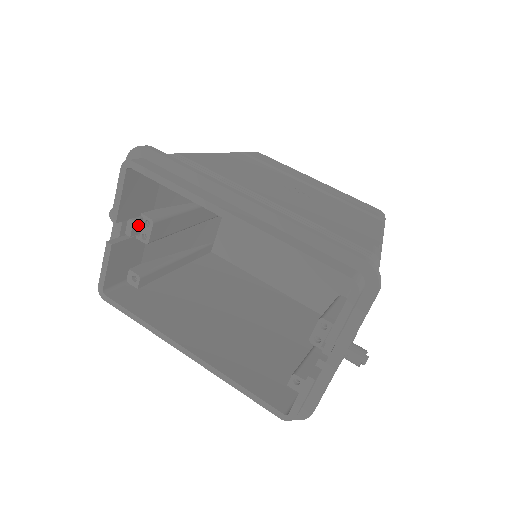
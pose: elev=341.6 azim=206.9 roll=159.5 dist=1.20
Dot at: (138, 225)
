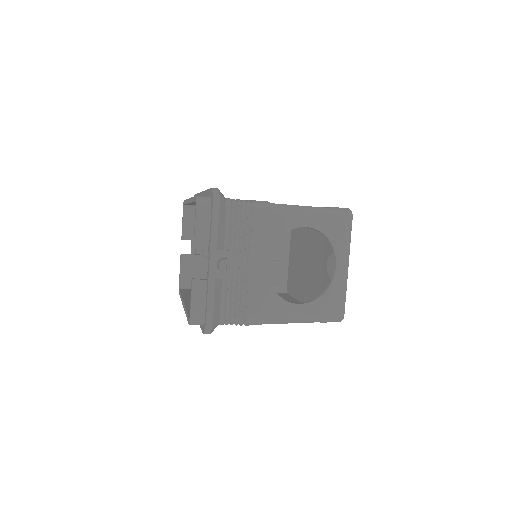
Dot at: (201, 247)
